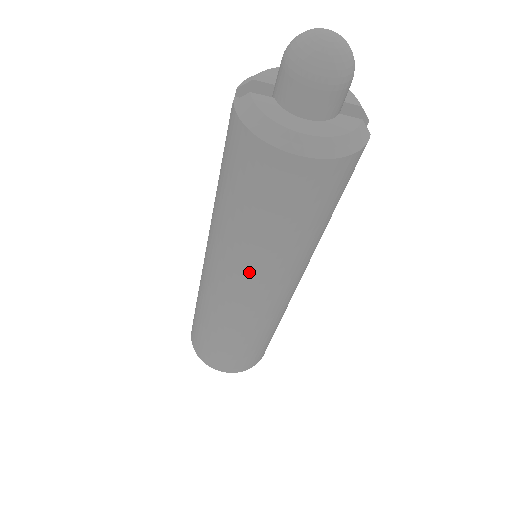
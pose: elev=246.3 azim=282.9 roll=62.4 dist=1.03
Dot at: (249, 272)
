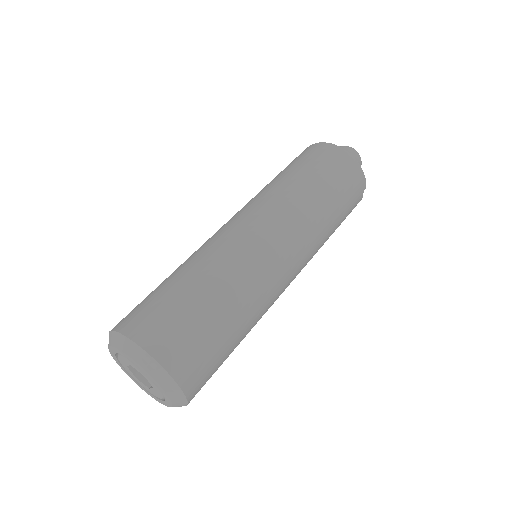
Dot at: (272, 203)
